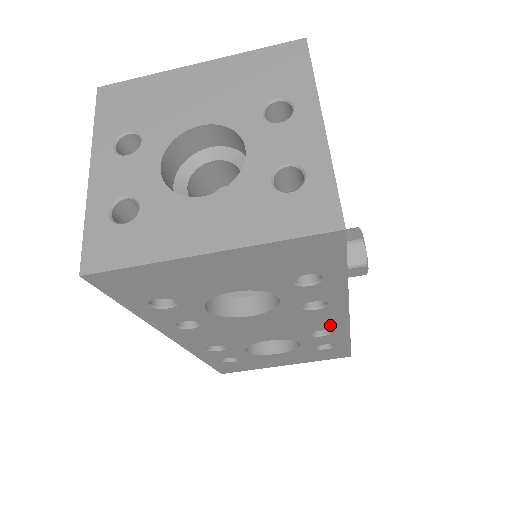
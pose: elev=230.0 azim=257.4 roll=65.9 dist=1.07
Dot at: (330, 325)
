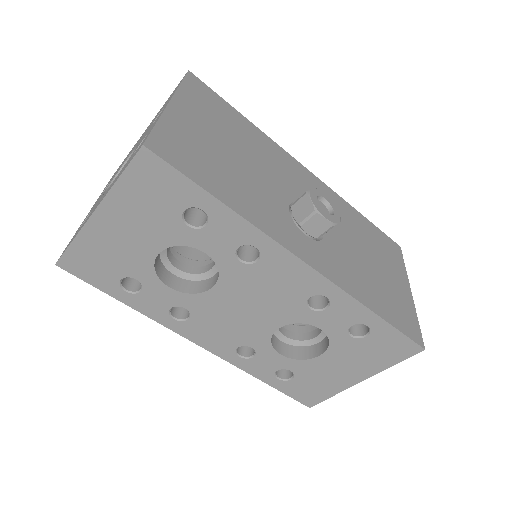
Dot at: (307, 285)
